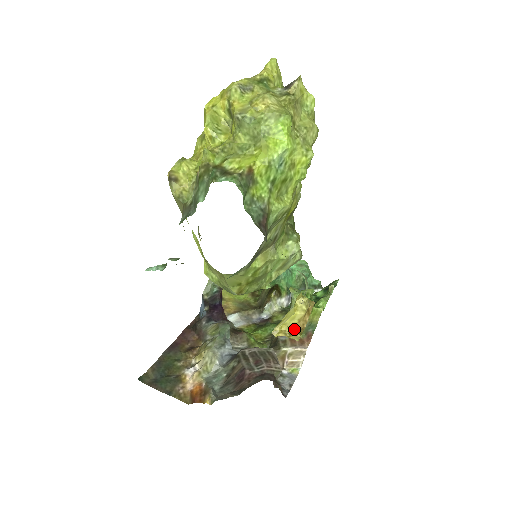
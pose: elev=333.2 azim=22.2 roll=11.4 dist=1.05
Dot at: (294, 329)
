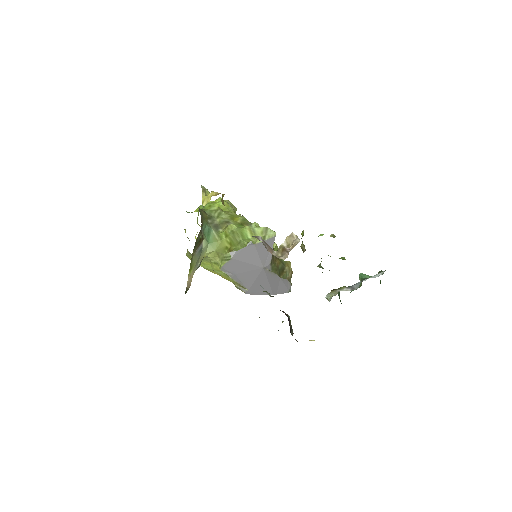
Dot at: occluded
